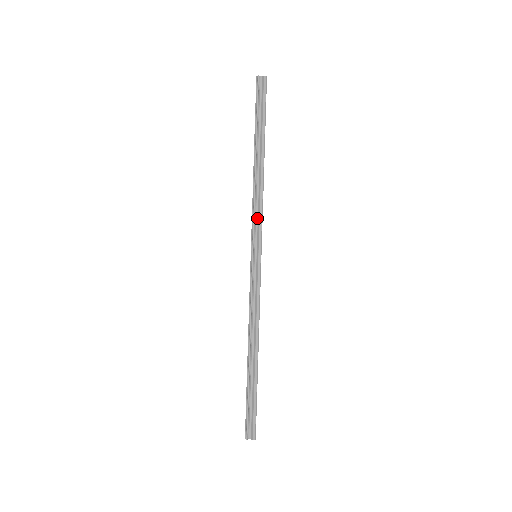
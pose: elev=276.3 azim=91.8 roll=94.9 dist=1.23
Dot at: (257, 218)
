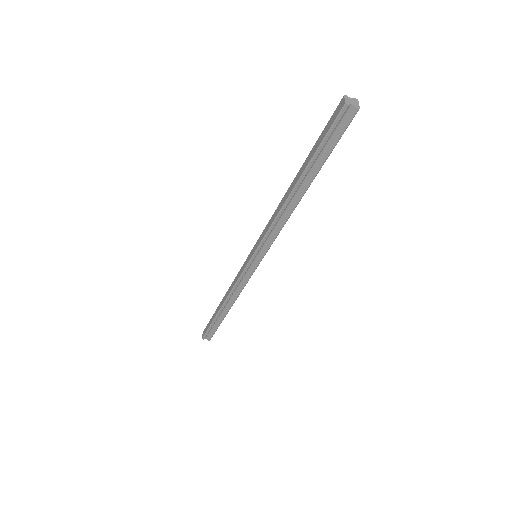
Dot at: (270, 236)
